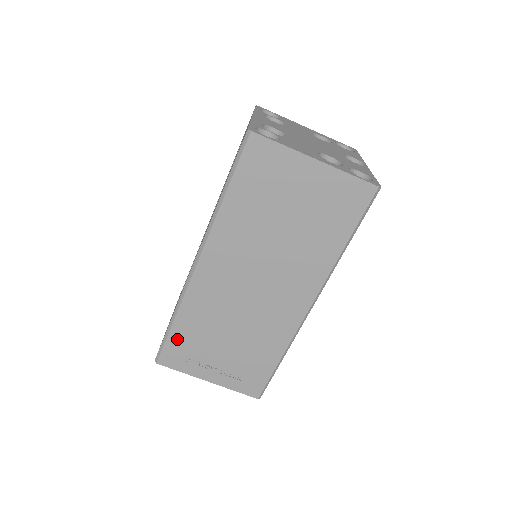
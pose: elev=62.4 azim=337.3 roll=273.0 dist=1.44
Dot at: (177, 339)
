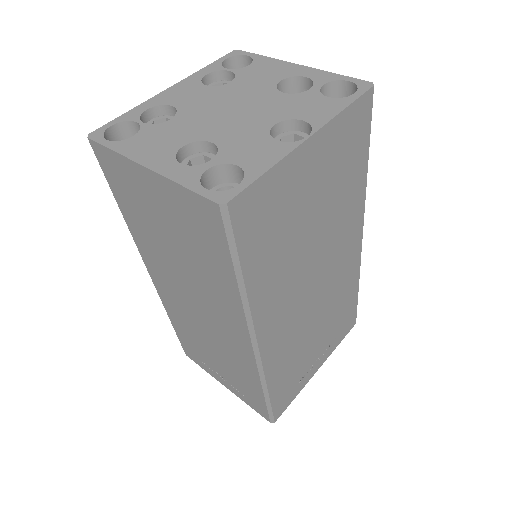
Dot at: (183, 339)
